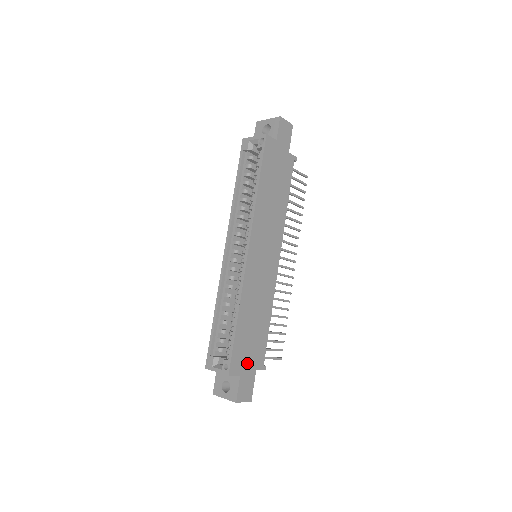
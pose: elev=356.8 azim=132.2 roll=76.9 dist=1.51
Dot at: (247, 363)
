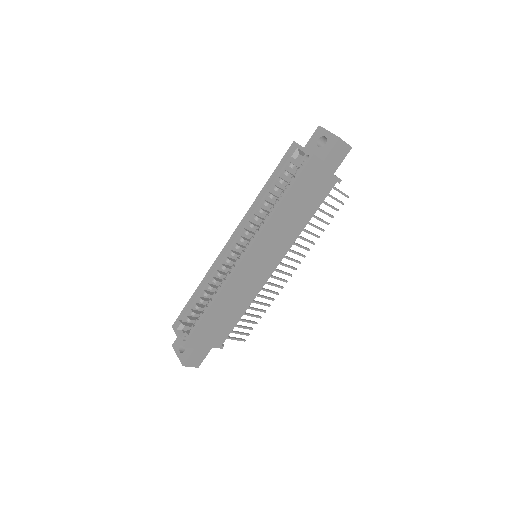
Dot at: (206, 341)
